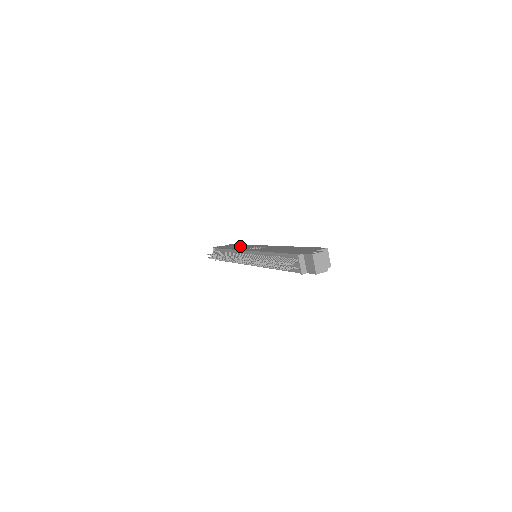
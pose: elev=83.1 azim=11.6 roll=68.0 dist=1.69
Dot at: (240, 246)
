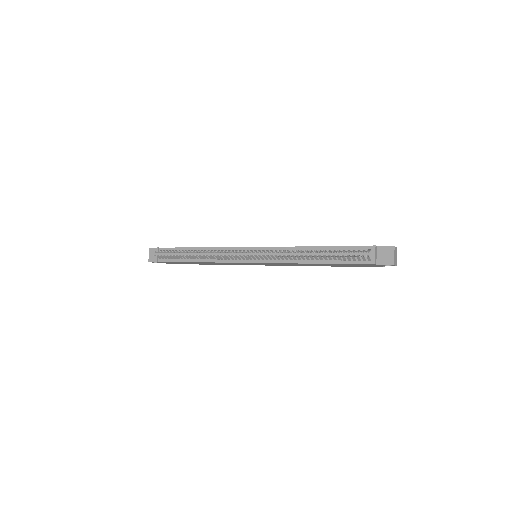
Dot at: occluded
